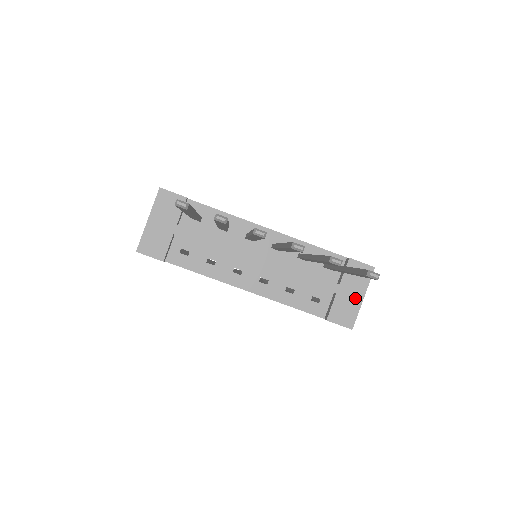
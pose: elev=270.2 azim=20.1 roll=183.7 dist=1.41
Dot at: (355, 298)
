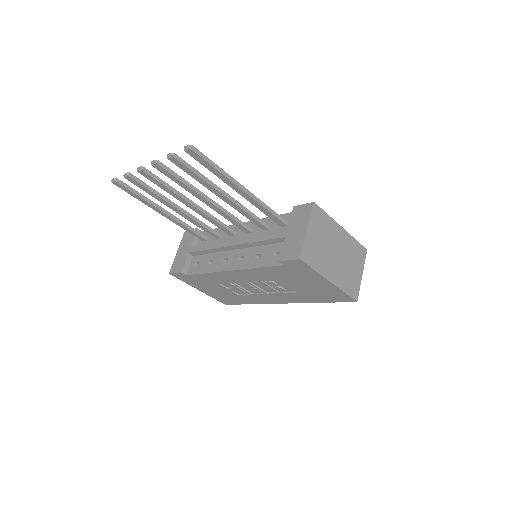
Dot at: (300, 233)
